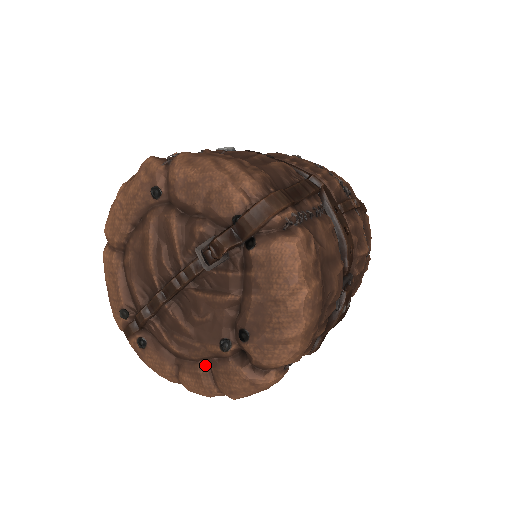
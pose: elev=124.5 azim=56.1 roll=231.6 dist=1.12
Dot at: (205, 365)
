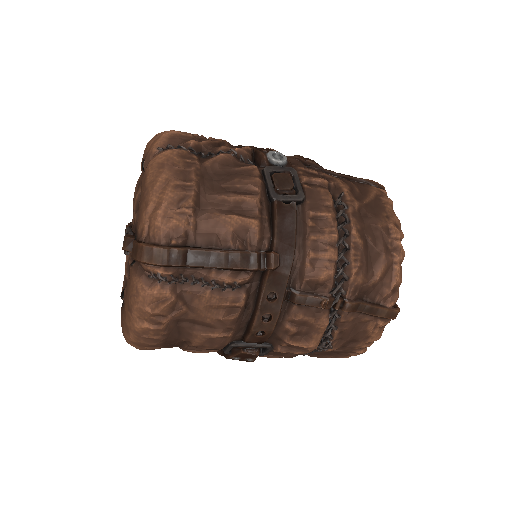
Dot at: occluded
